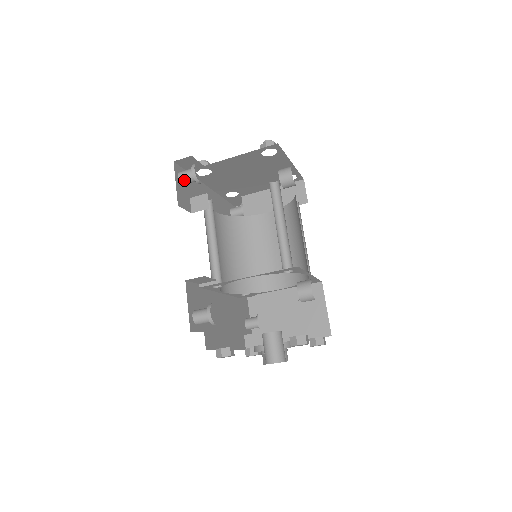
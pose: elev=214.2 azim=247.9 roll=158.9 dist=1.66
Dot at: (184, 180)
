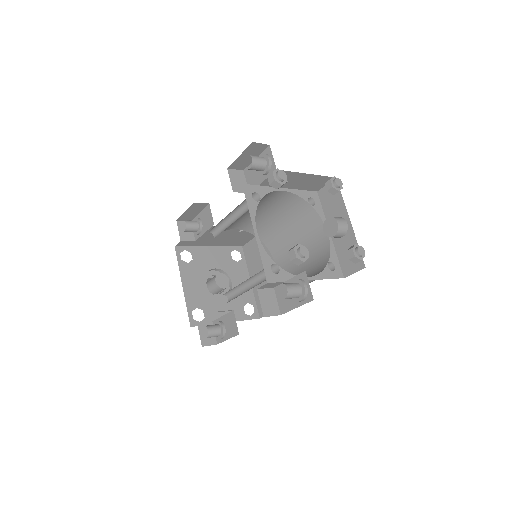
Dot at: occluded
